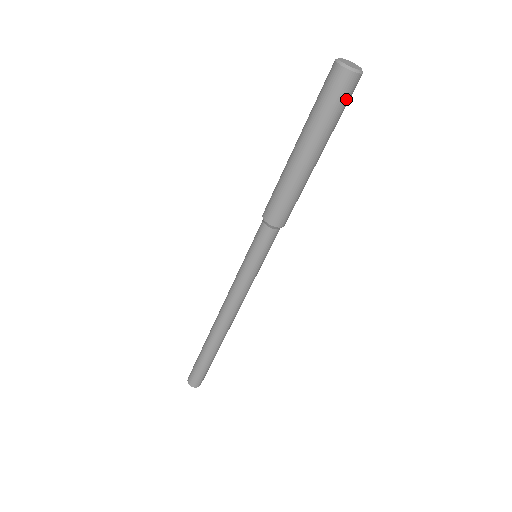
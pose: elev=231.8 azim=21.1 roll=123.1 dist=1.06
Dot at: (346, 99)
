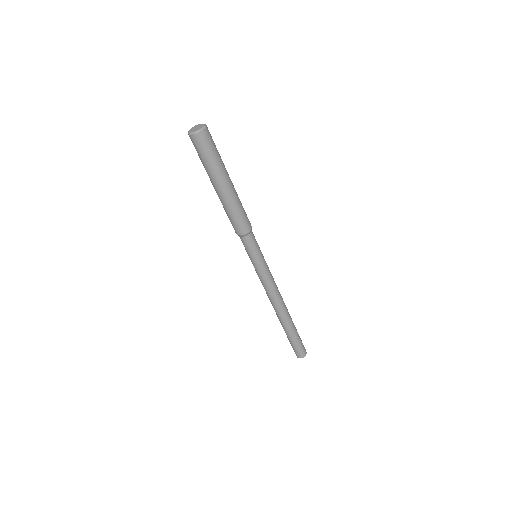
Dot at: (202, 150)
